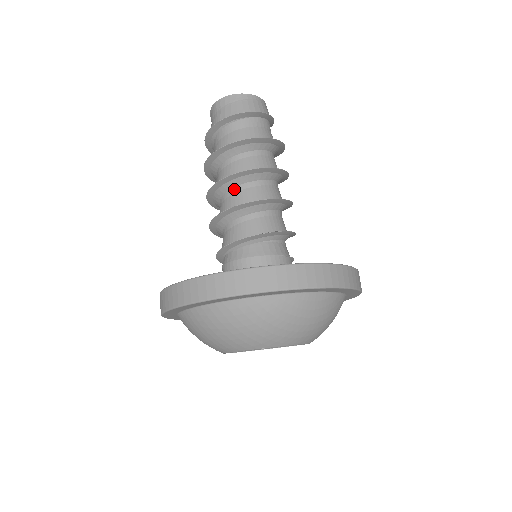
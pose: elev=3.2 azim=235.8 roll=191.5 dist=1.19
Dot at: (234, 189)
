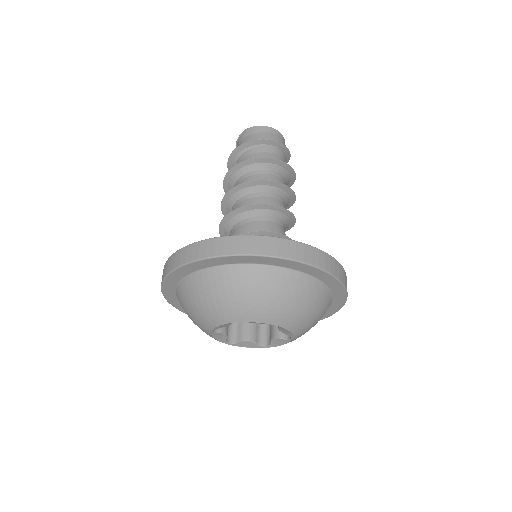
Dot at: (262, 193)
